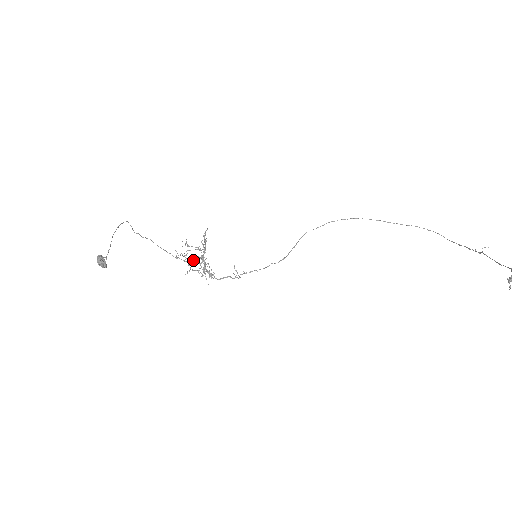
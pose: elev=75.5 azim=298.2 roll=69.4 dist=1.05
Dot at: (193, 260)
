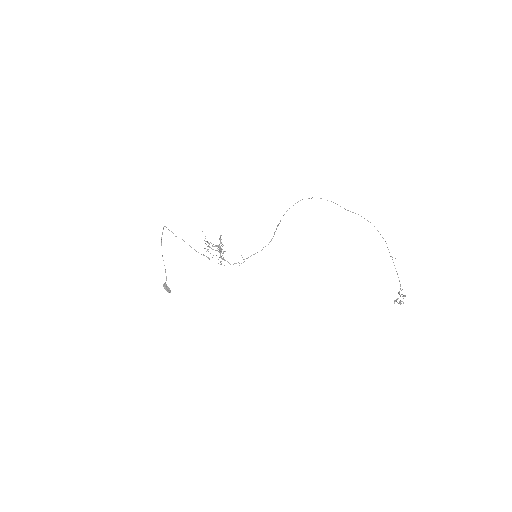
Dot at: occluded
